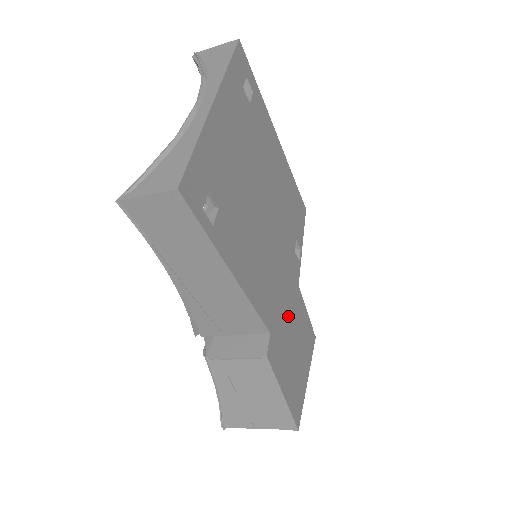
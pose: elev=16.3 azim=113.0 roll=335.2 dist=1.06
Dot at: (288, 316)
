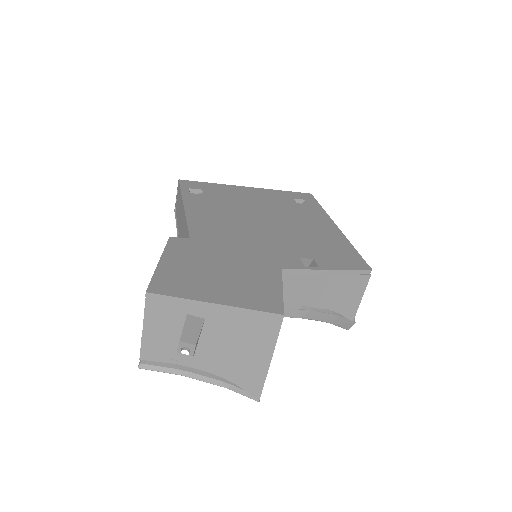
Dot at: (232, 258)
